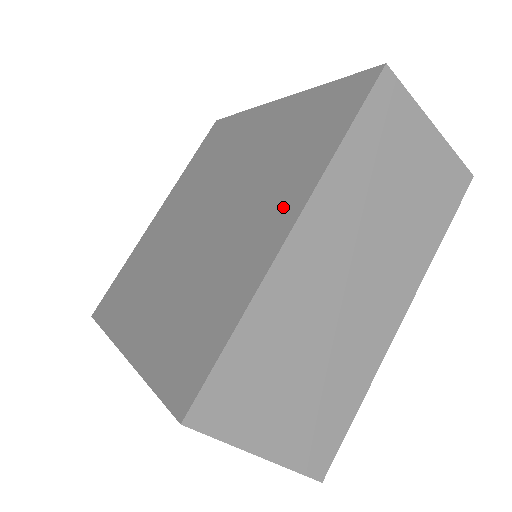
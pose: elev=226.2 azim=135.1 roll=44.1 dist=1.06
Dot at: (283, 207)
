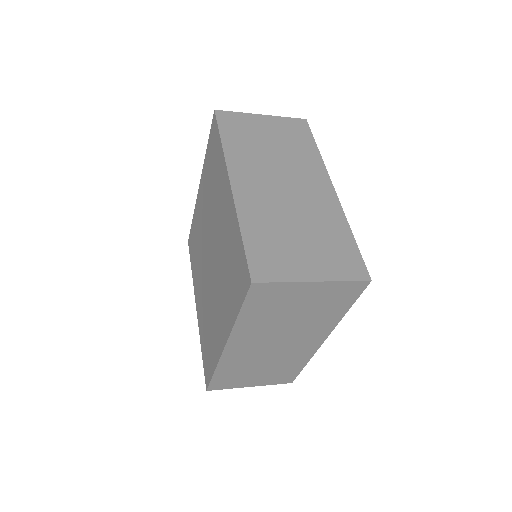
Dot at: (224, 324)
